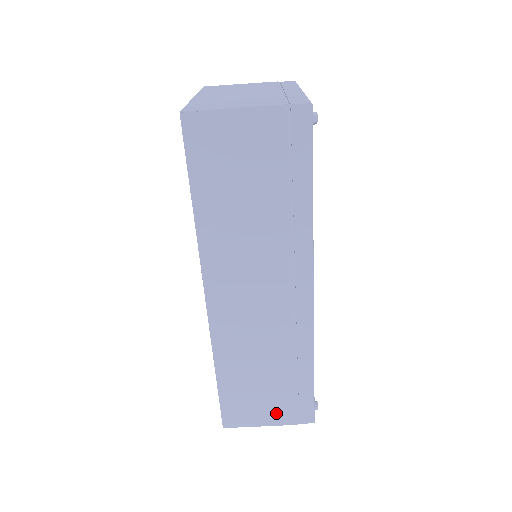
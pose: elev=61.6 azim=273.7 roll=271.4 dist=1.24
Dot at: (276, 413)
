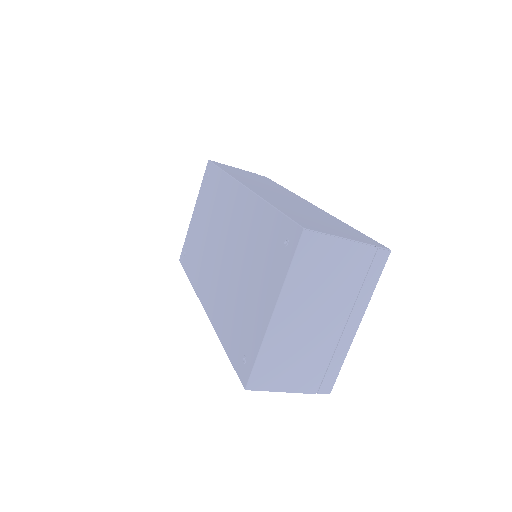
Dot at: occluded
